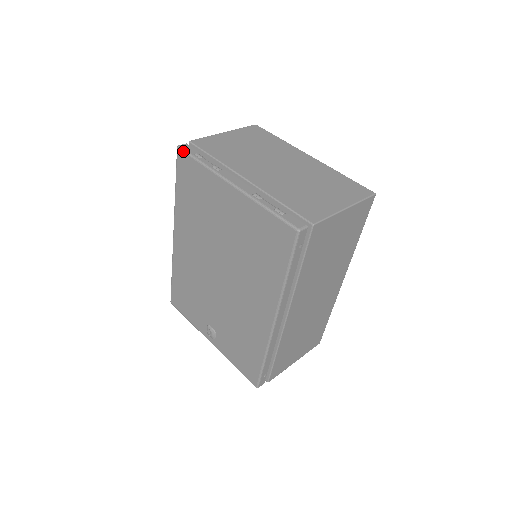
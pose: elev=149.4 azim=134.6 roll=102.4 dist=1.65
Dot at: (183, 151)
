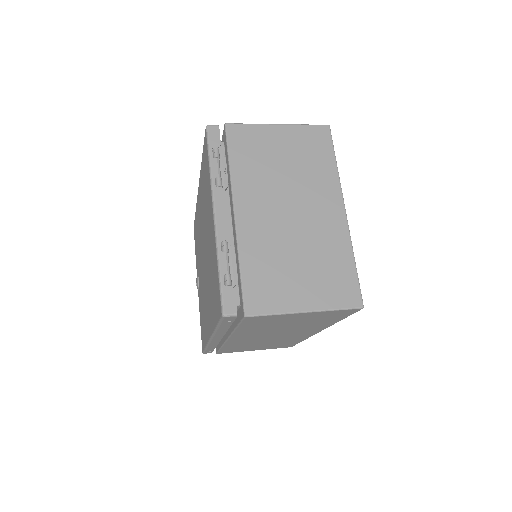
Dot at: (206, 136)
